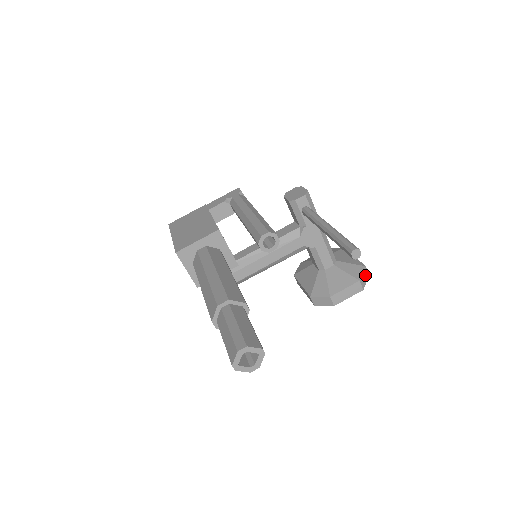
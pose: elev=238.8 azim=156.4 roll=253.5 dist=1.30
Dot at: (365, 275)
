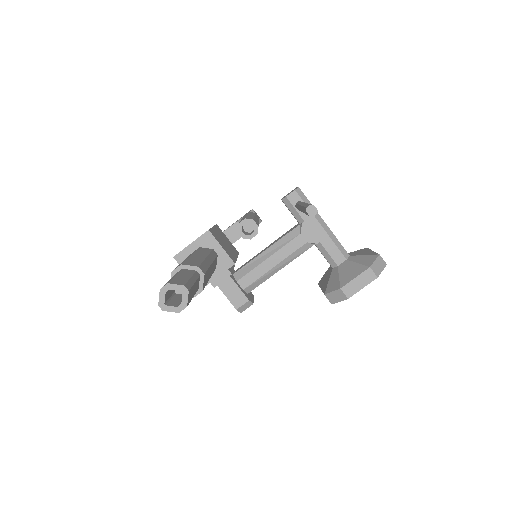
Dot at: (379, 263)
